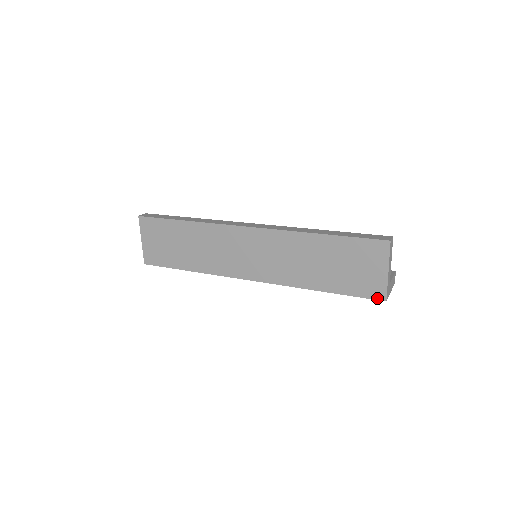
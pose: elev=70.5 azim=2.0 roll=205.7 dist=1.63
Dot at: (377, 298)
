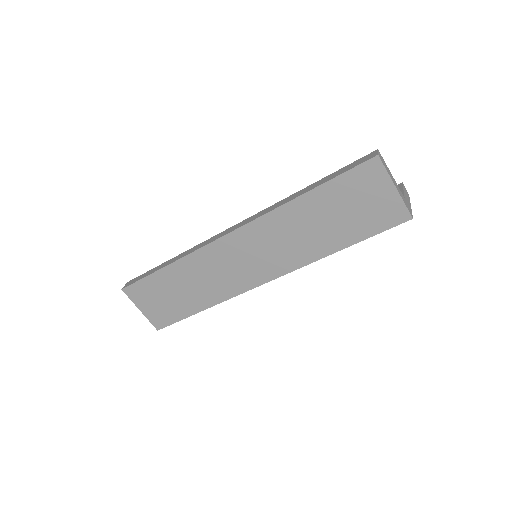
Dot at: (401, 221)
